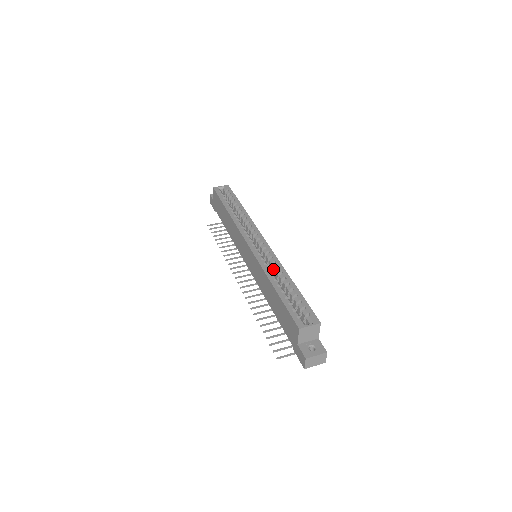
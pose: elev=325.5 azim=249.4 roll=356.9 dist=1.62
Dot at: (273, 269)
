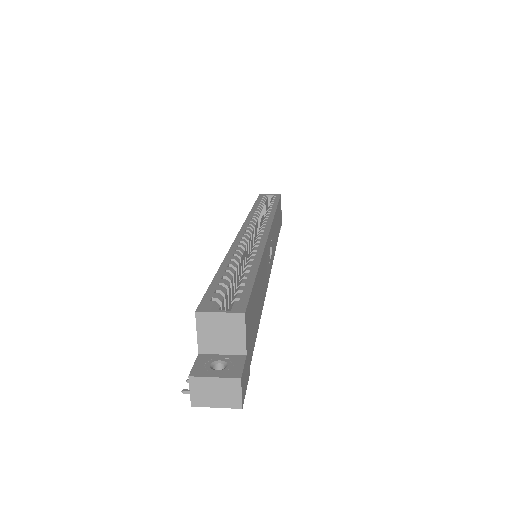
Dot at: occluded
